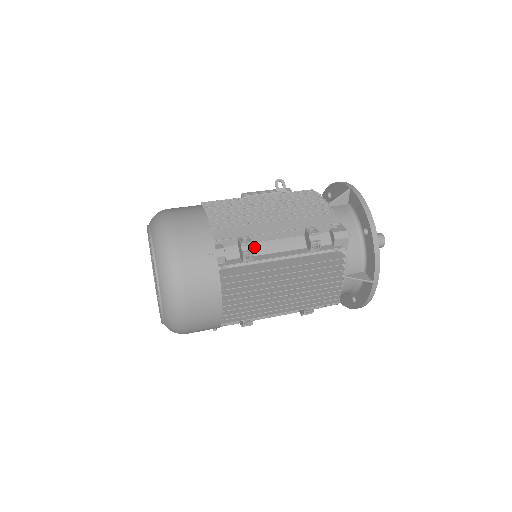
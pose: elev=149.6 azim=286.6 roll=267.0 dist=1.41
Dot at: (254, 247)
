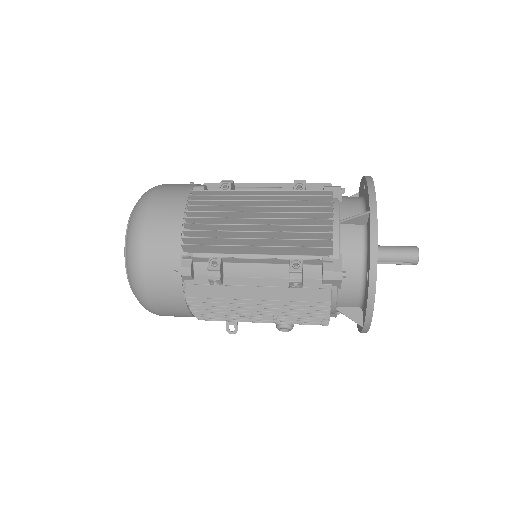
Dot at: occluded
